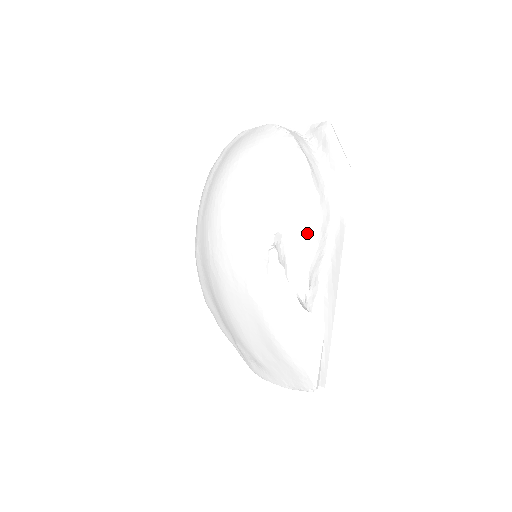
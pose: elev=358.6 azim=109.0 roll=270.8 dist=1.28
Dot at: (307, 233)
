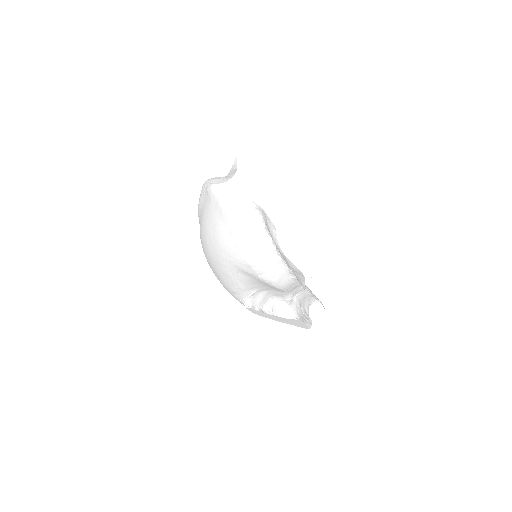
Dot at: (276, 289)
